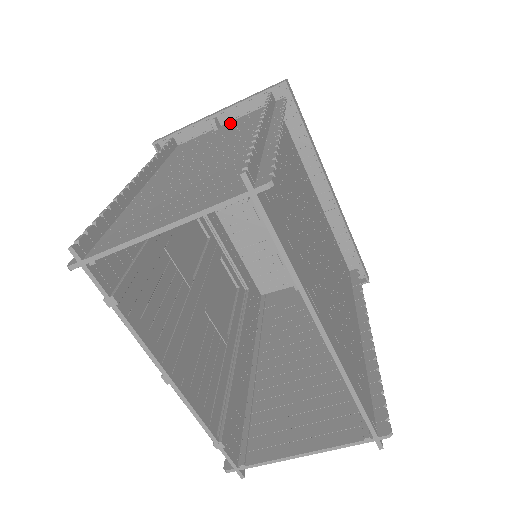
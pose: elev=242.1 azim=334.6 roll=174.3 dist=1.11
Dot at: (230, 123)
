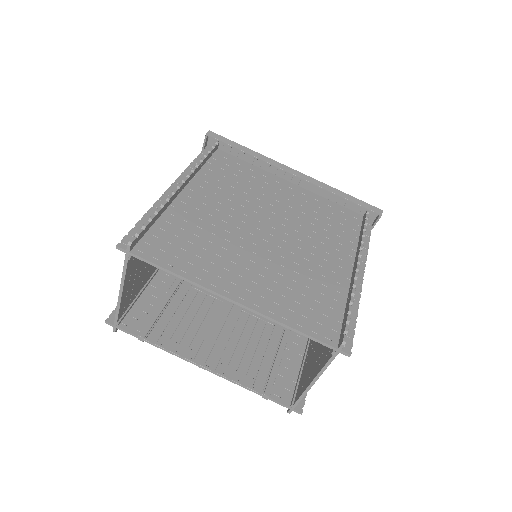
Dot at: occluded
